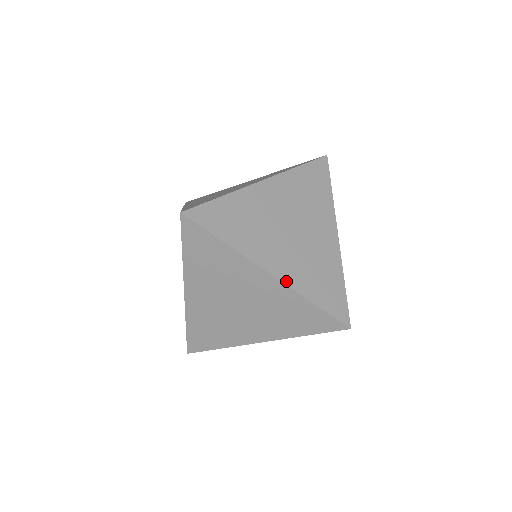
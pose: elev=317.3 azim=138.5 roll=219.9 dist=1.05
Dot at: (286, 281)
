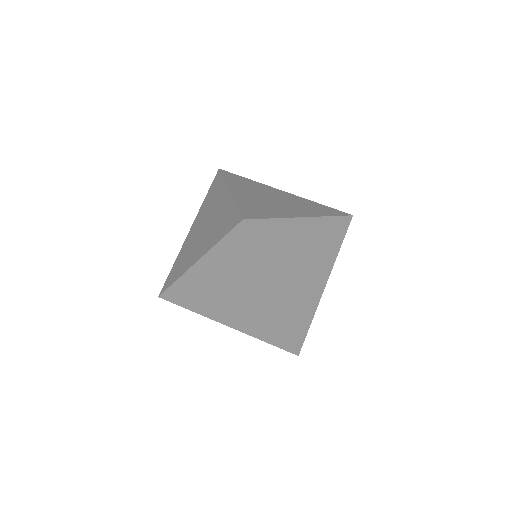
Dot at: (234, 195)
